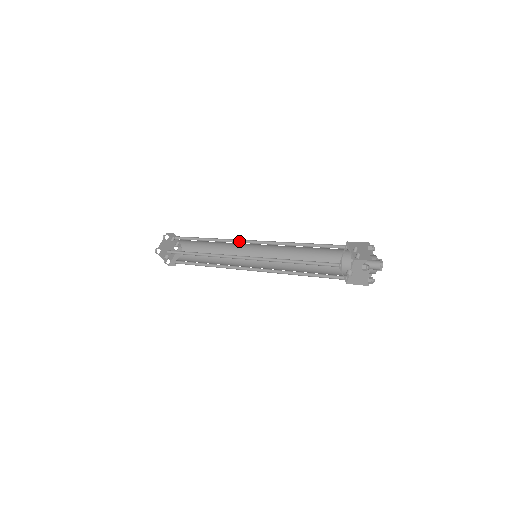
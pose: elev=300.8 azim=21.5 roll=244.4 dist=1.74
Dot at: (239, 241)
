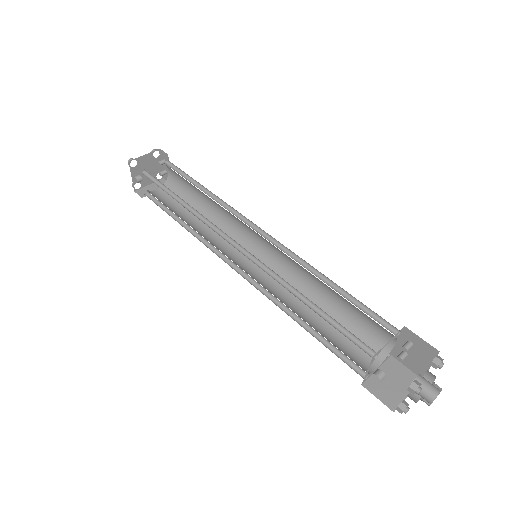
Dot at: (246, 221)
